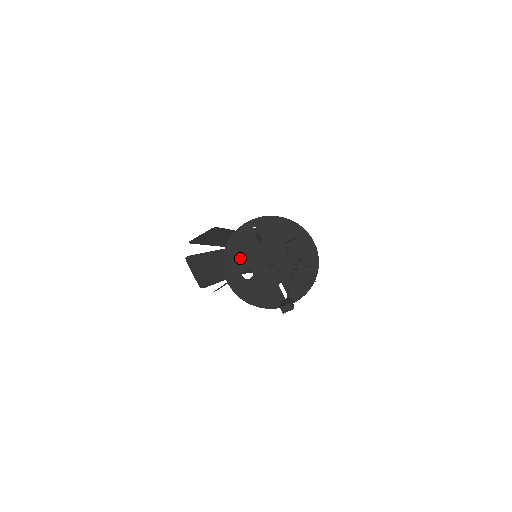
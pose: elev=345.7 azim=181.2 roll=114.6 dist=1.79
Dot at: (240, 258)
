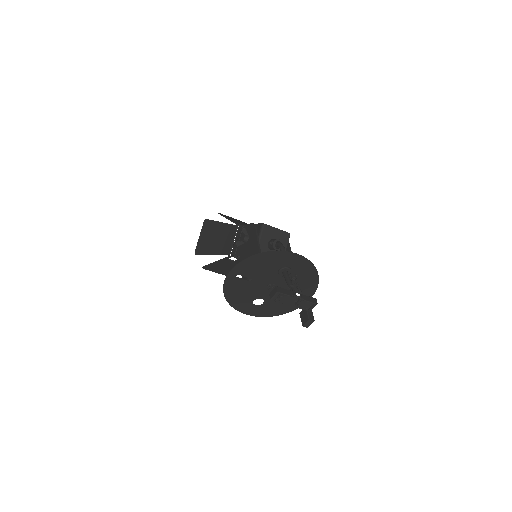
Dot at: (243, 298)
